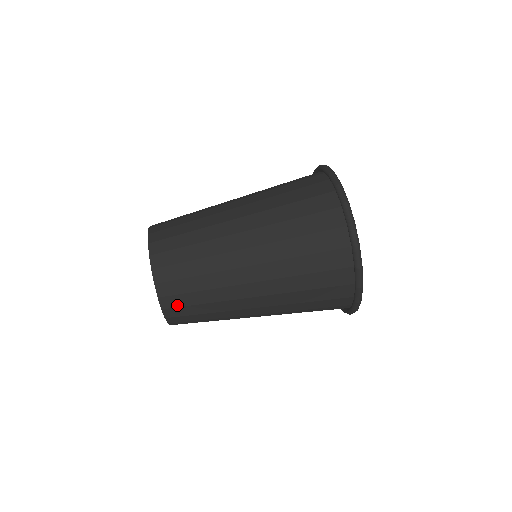
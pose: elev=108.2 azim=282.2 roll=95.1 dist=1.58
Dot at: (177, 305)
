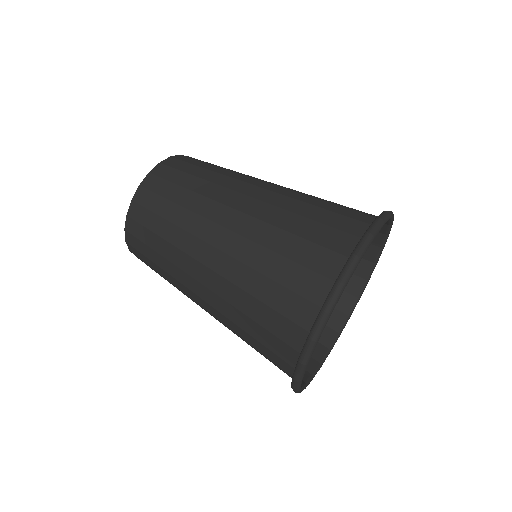
Dot at: (140, 221)
